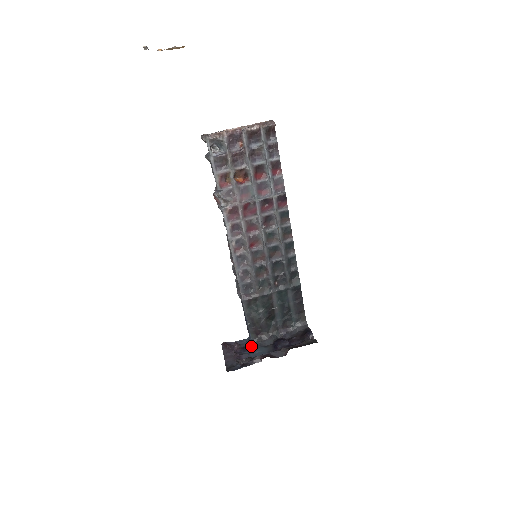
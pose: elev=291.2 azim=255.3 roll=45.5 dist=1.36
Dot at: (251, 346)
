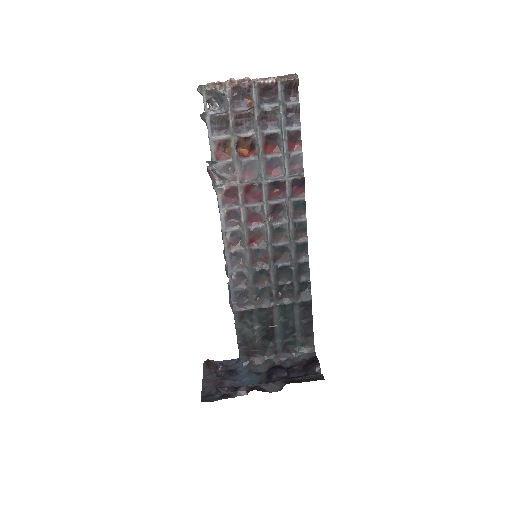
Dot at: (239, 370)
